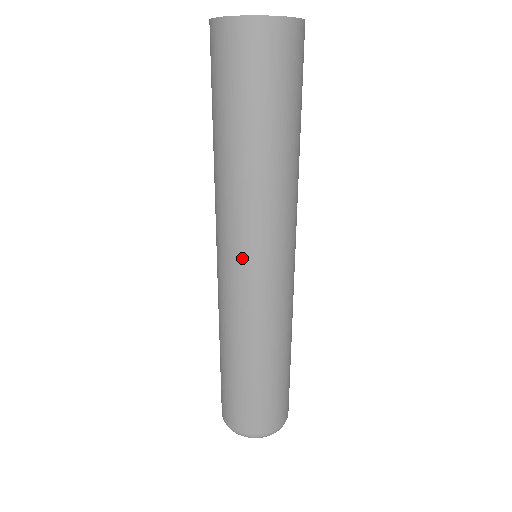
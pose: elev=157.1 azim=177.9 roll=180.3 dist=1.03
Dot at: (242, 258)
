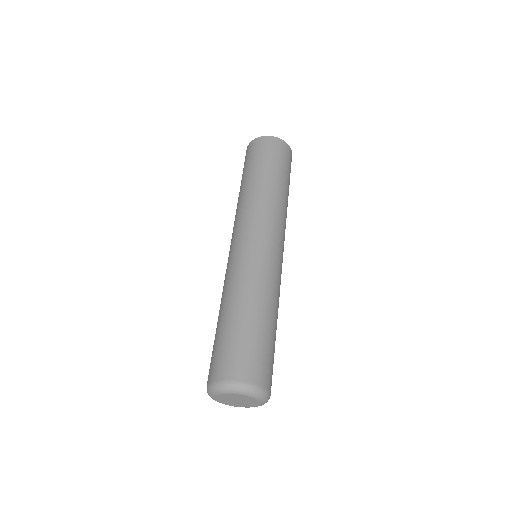
Dot at: (269, 235)
